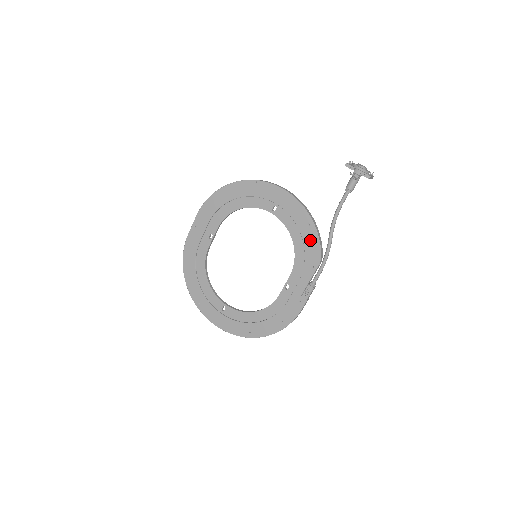
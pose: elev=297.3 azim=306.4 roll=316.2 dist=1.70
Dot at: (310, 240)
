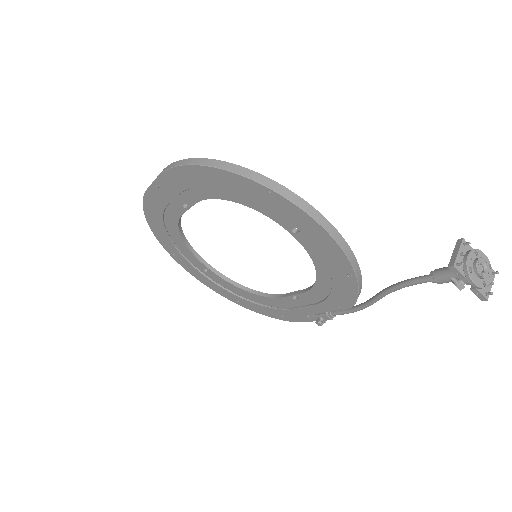
Dot at: (344, 287)
